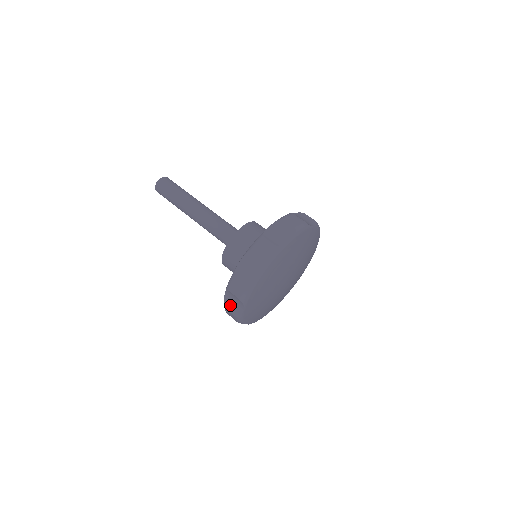
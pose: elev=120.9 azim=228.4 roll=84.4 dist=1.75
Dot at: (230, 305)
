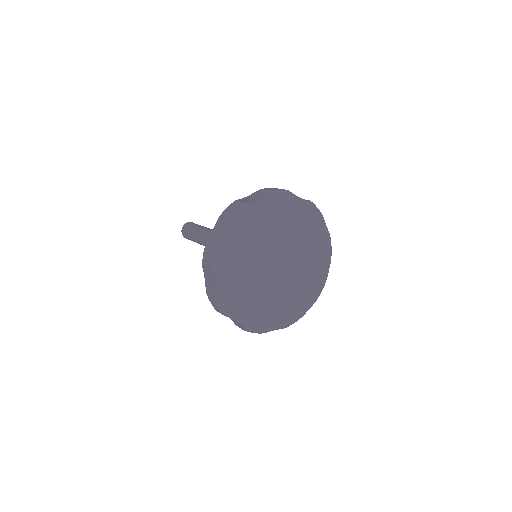
Dot at: (245, 200)
